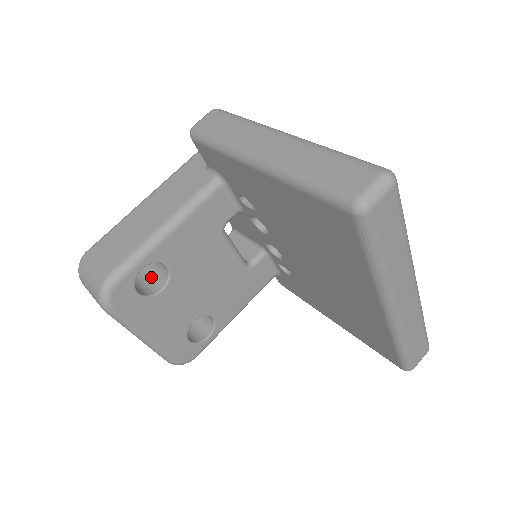
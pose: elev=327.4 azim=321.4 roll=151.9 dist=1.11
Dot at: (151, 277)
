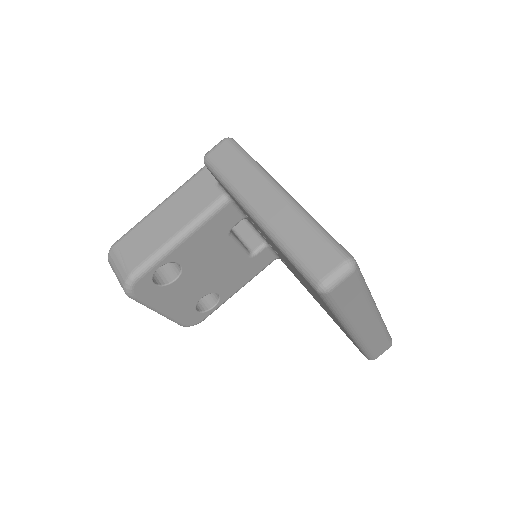
Dot at: (167, 265)
